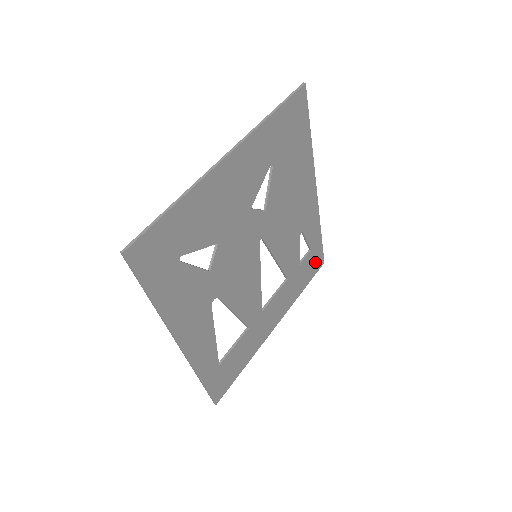
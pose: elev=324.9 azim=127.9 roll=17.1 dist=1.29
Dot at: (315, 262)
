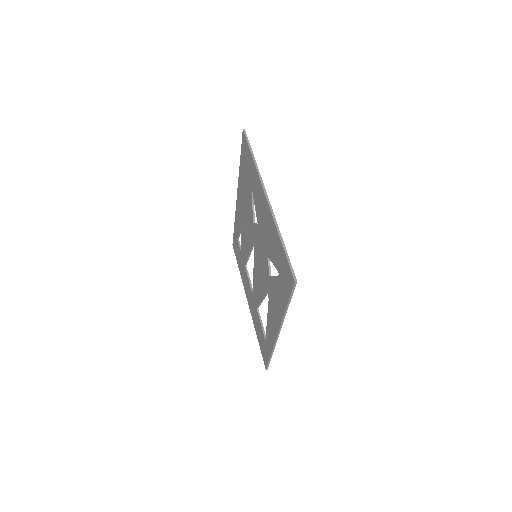
Dot at: occluded
